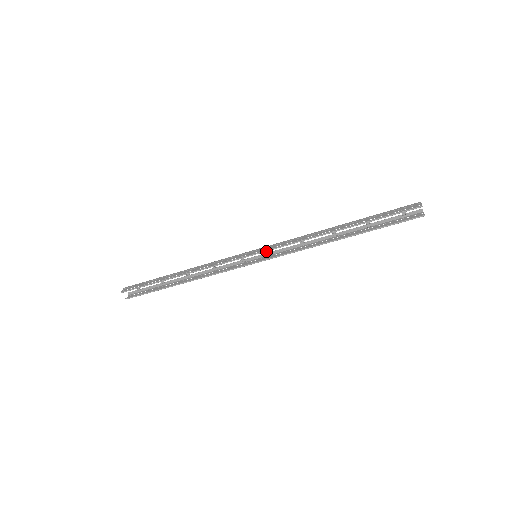
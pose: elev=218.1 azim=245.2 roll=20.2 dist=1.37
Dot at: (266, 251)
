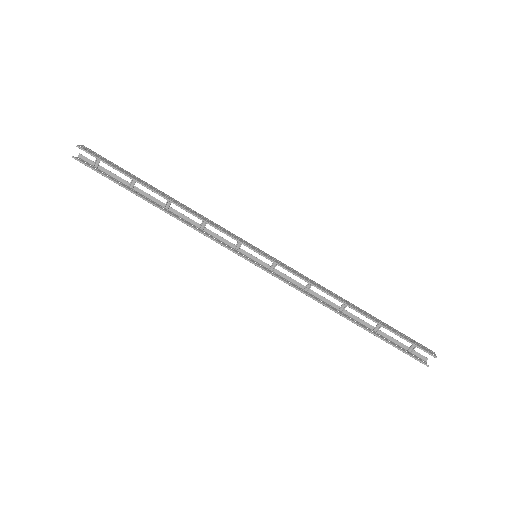
Dot at: (273, 262)
